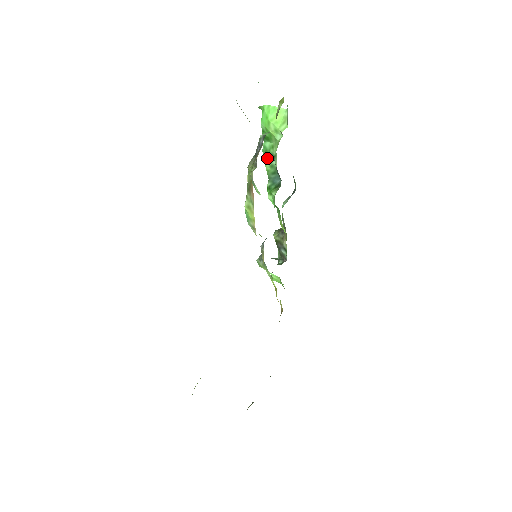
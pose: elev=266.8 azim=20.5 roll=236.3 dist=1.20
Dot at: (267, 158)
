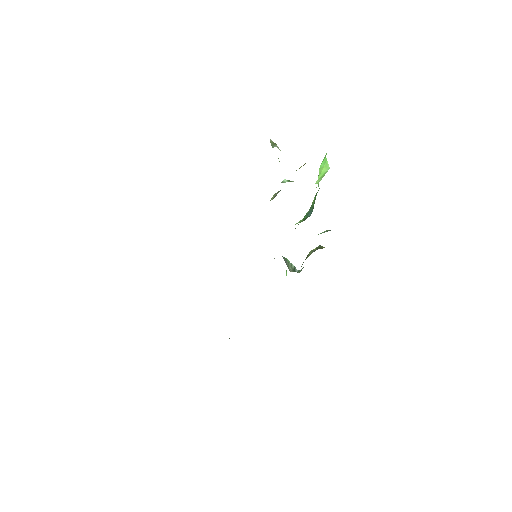
Dot at: (317, 192)
